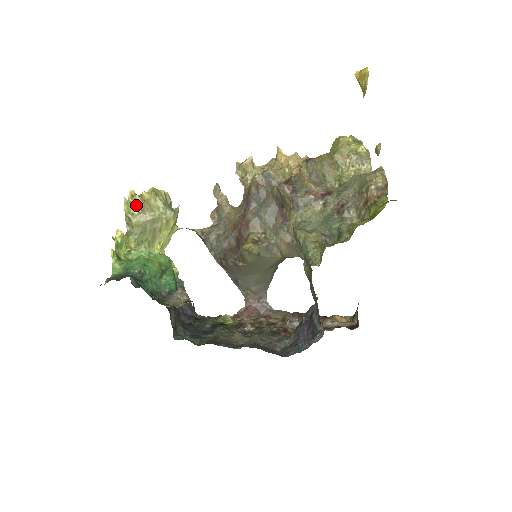
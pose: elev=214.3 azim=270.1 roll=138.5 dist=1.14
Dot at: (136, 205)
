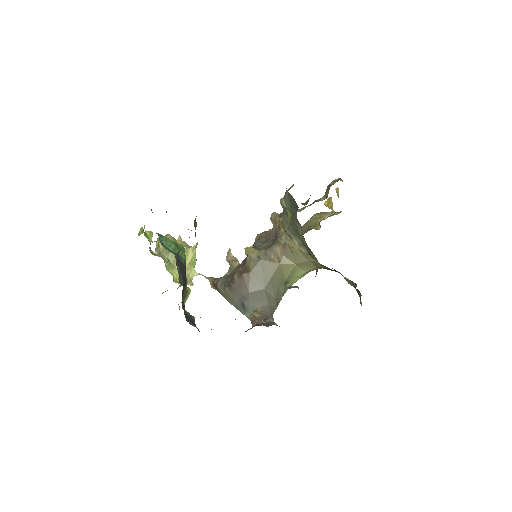
Dot at: occluded
